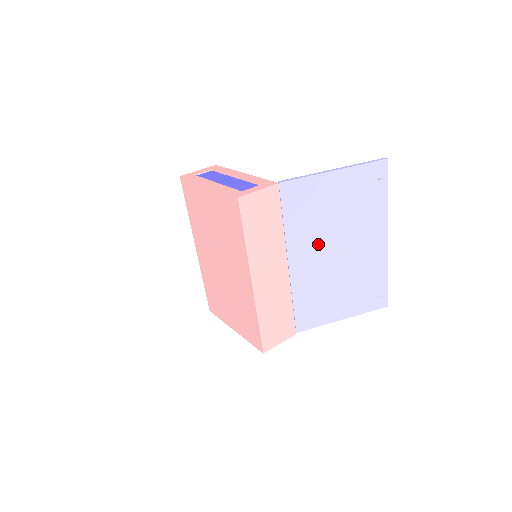
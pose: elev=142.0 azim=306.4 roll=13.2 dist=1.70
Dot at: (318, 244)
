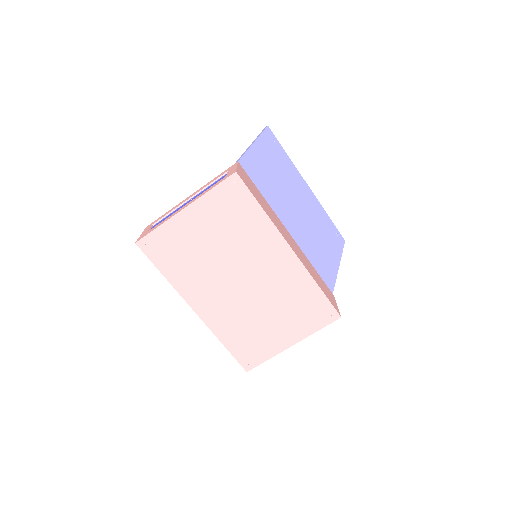
Dot at: (287, 207)
